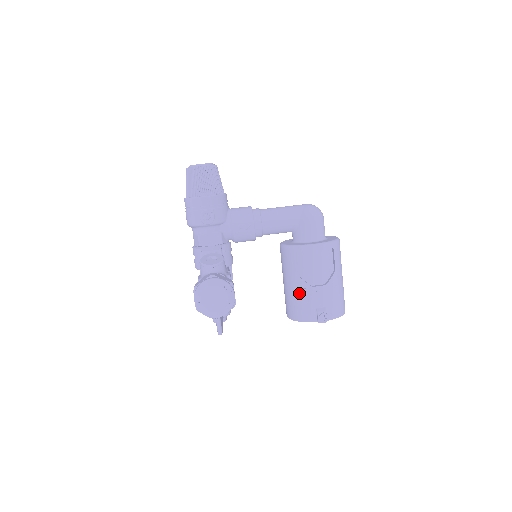
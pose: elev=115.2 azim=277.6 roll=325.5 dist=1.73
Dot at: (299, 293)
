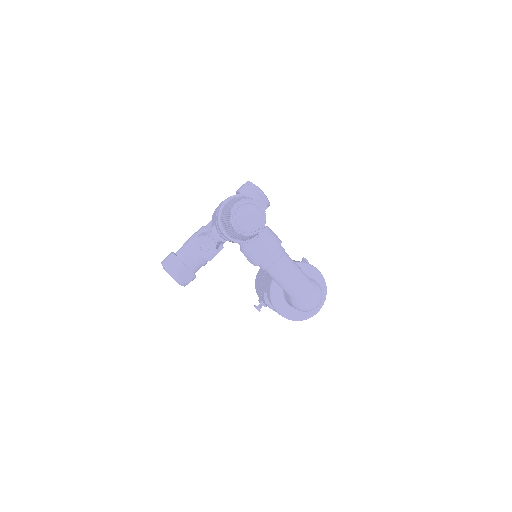
Dot at: (260, 290)
